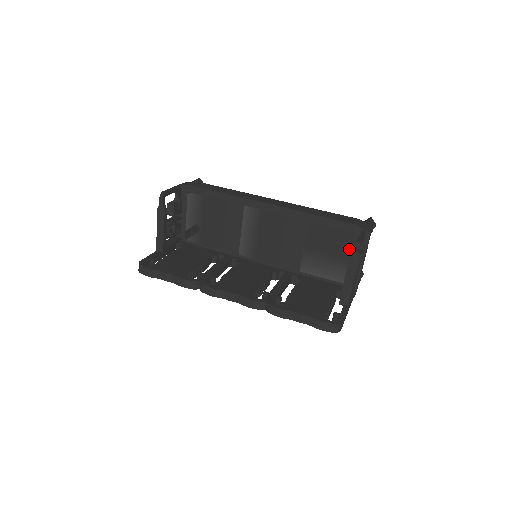
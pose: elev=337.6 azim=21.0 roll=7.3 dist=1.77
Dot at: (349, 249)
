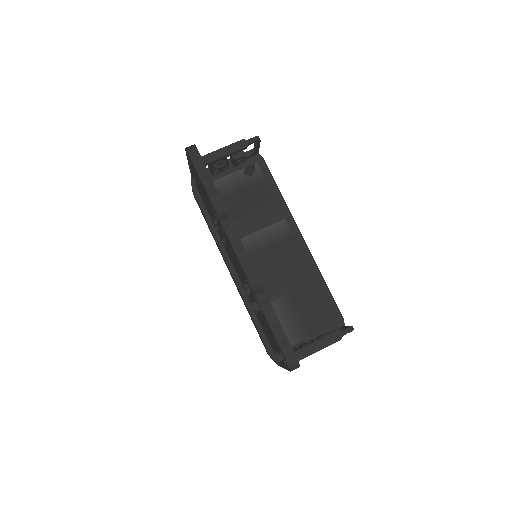
Dot at: (320, 329)
